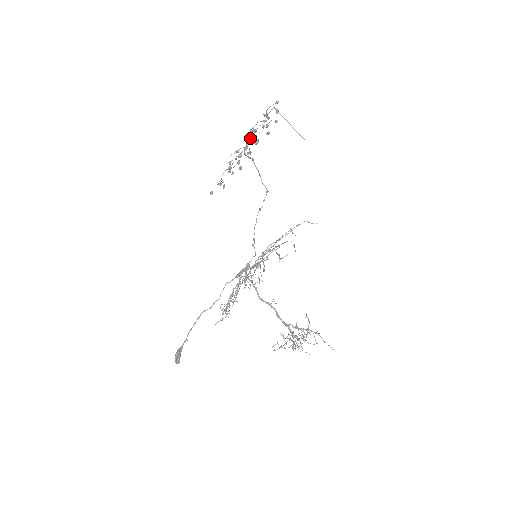
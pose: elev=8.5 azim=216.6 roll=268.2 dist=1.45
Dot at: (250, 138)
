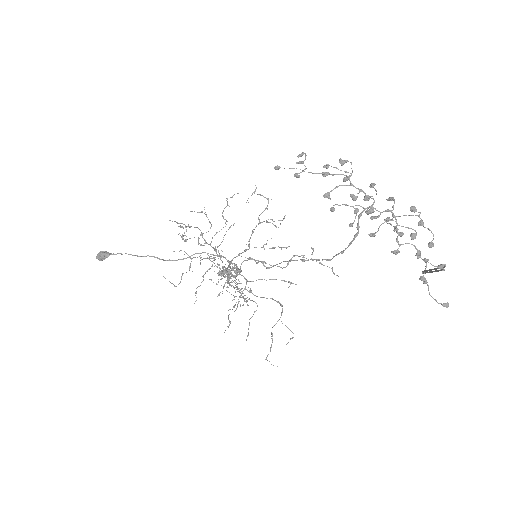
Dot at: (388, 211)
